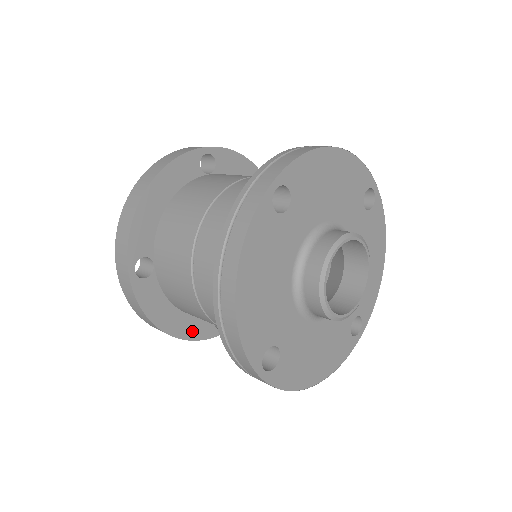
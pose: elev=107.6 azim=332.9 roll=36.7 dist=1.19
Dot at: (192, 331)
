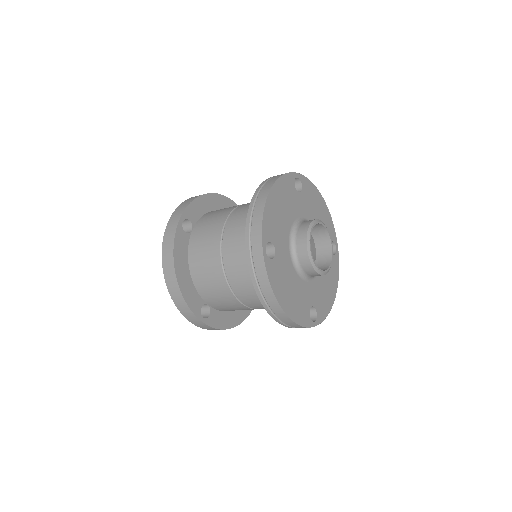
Dot at: (246, 311)
